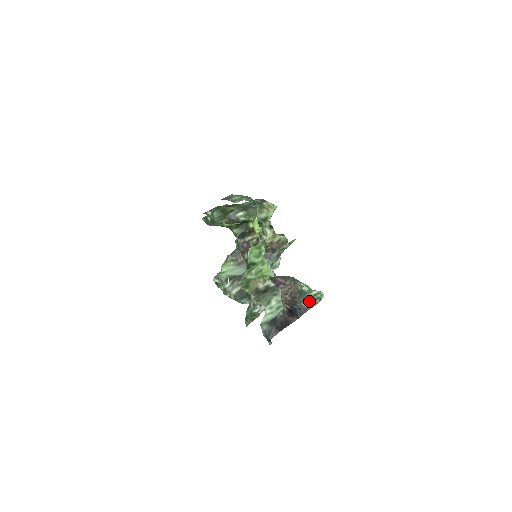
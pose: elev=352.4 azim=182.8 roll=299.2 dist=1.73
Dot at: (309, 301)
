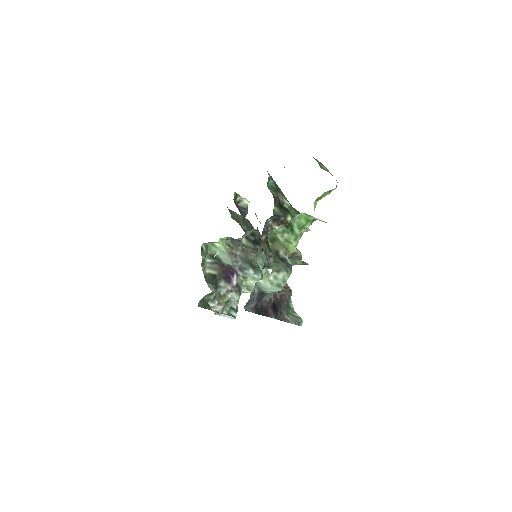
Dot at: (290, 316)
